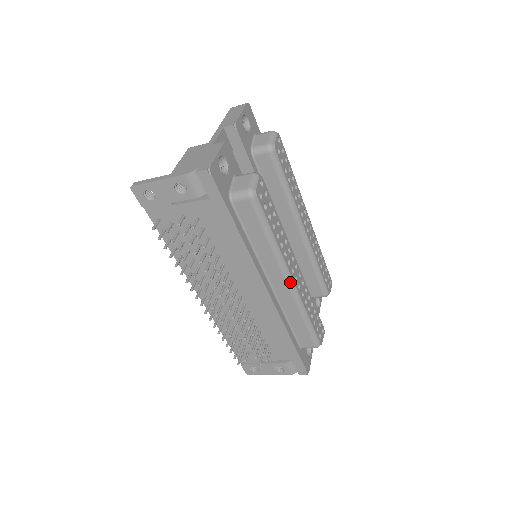
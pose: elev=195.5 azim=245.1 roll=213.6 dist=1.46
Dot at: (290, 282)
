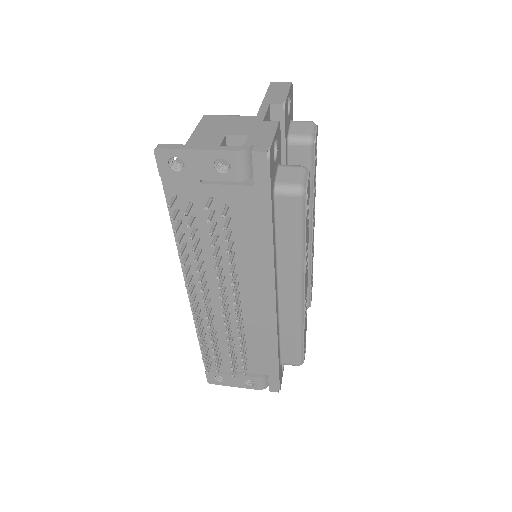
Dot at: (301, 295)
